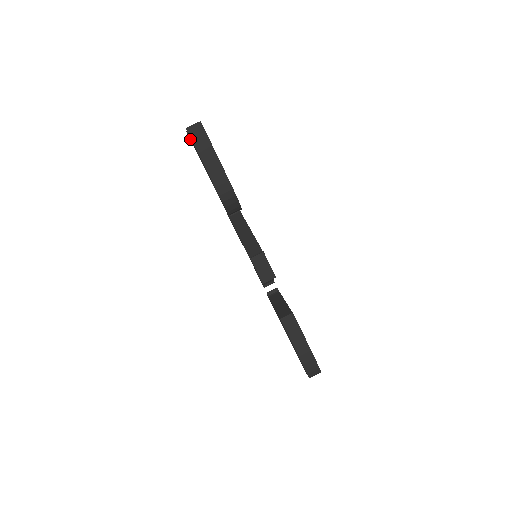
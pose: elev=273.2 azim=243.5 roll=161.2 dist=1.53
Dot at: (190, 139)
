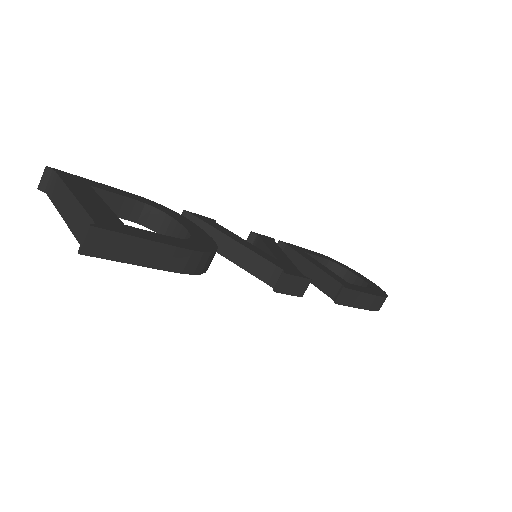
Dot at: occluded
